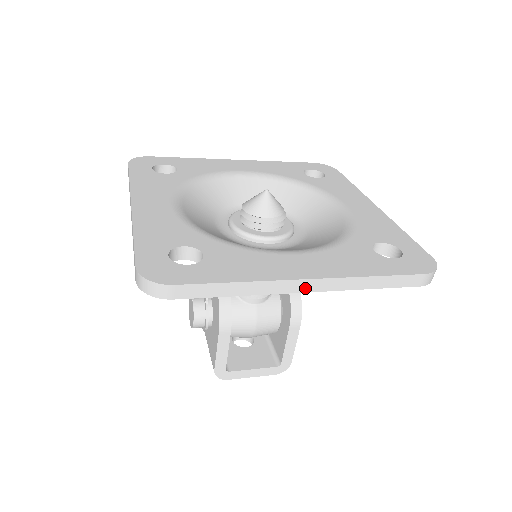
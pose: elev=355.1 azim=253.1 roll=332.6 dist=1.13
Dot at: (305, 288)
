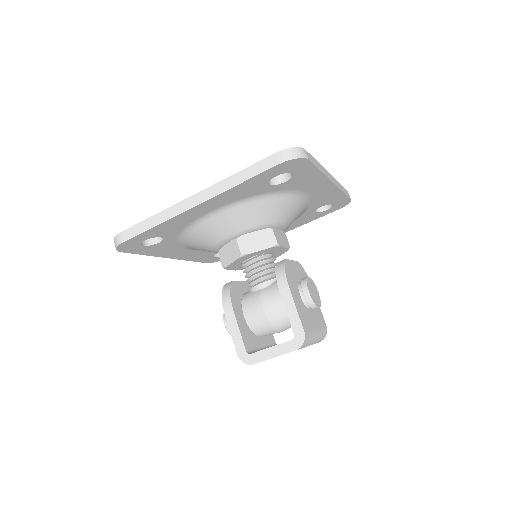
Dot at: (192, 204)
